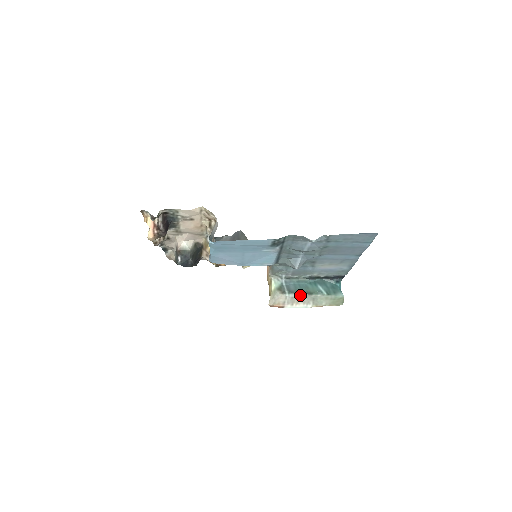
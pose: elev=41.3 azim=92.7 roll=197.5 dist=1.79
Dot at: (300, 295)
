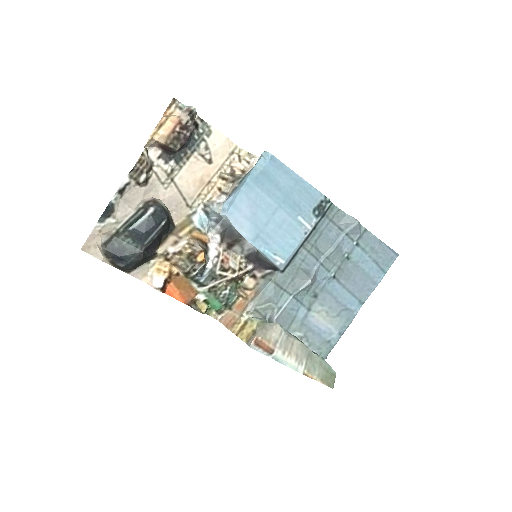
Dot at: (296, 339)
